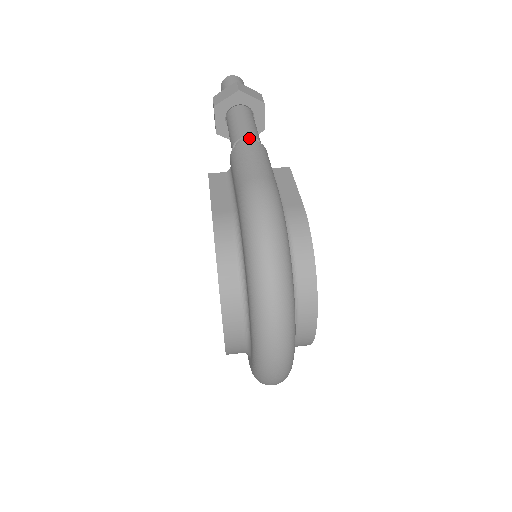
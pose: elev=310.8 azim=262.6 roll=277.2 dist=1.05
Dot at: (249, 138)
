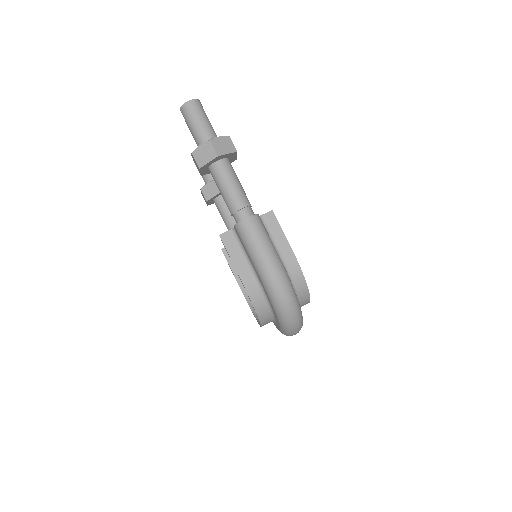
Dot at: (244, 209)
